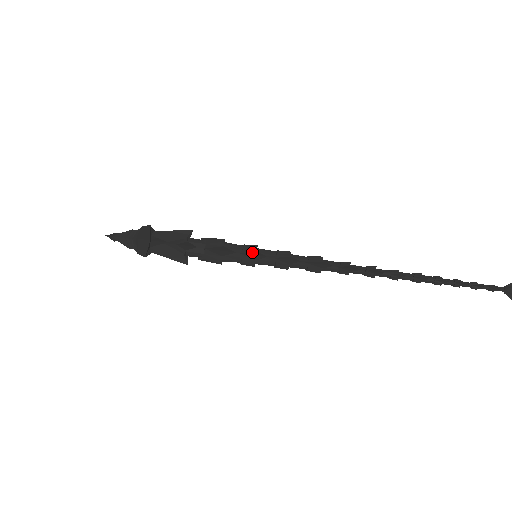
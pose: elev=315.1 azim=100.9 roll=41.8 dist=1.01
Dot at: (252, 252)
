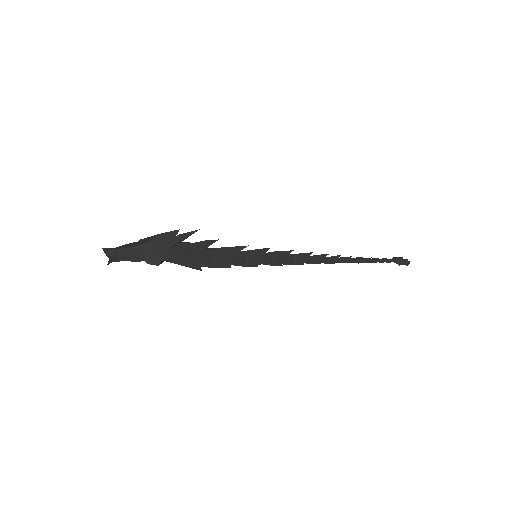
Dot at: (254, 250)
